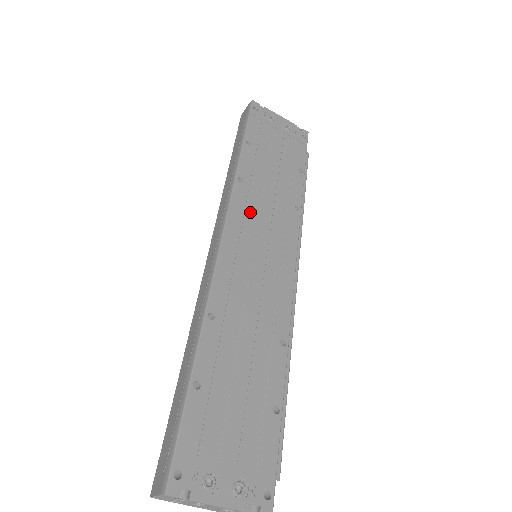
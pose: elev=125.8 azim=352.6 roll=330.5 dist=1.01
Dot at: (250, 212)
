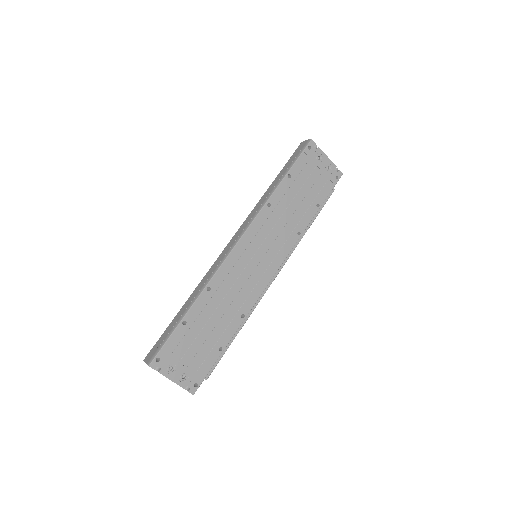
Dot at: (264, 229)
